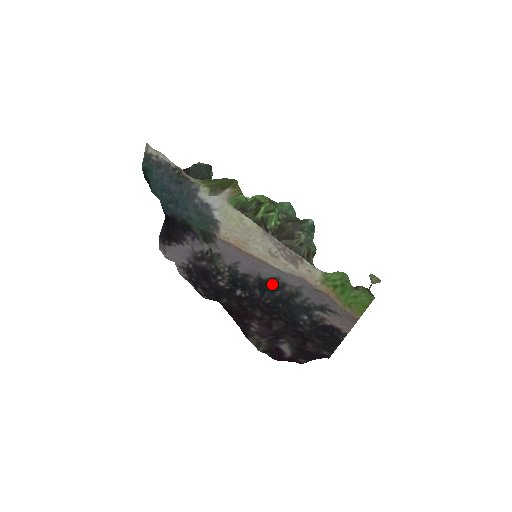
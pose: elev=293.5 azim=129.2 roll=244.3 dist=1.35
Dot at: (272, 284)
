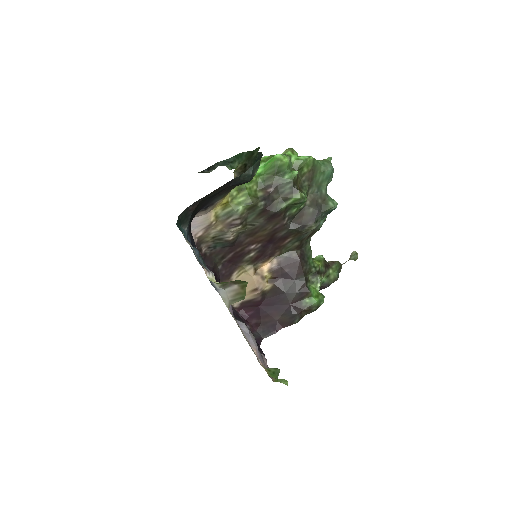
Dot at: occluded
